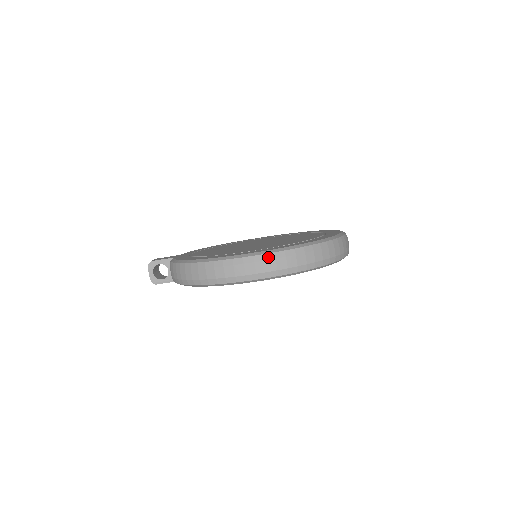
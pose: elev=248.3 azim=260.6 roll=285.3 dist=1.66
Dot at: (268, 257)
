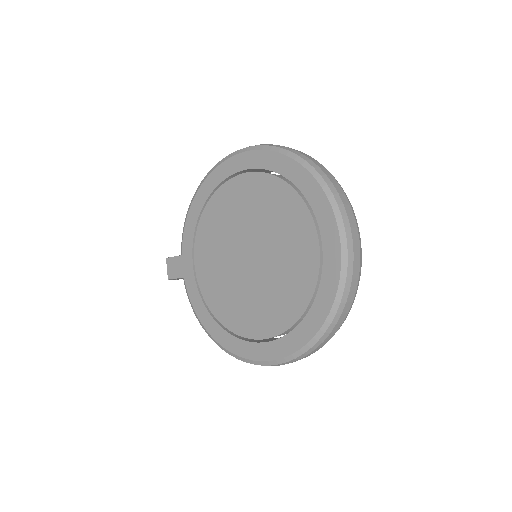
Dot at: occluded
